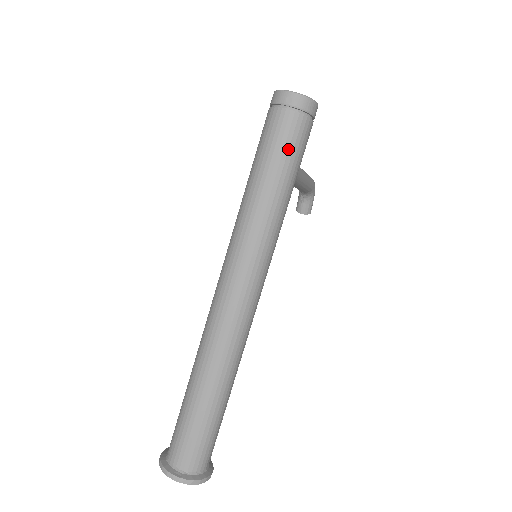
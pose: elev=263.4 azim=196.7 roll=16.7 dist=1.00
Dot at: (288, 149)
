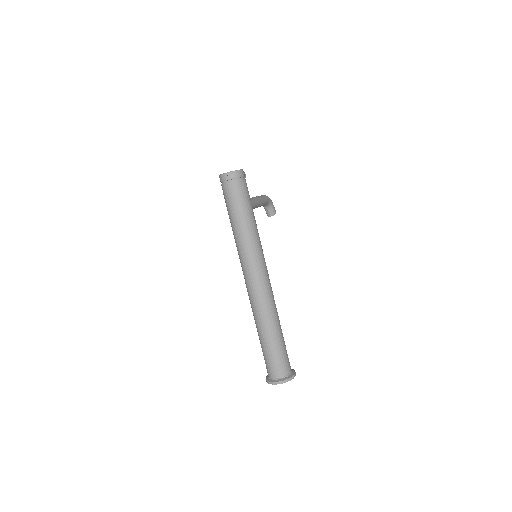
Dot at: (241, 199)
